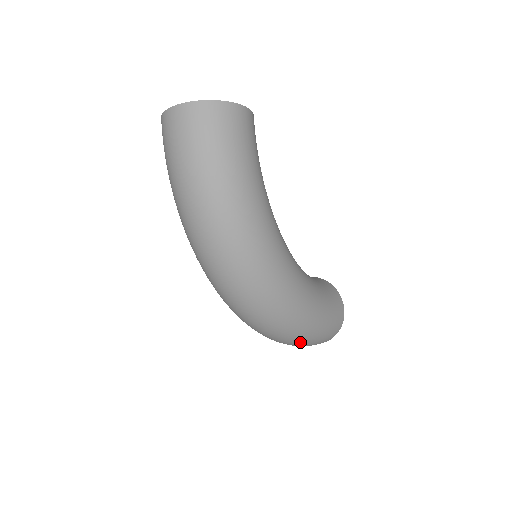
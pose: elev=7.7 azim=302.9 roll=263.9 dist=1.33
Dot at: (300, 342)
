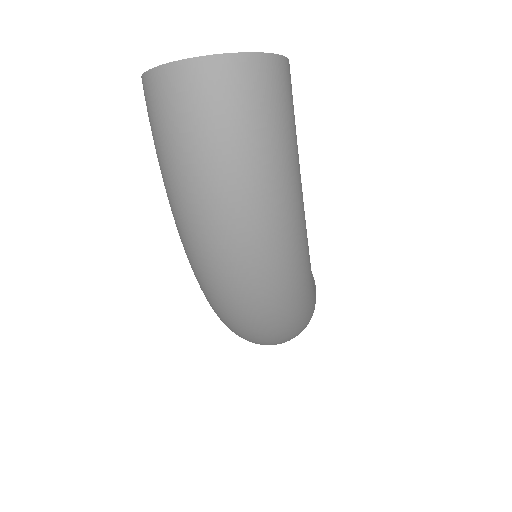
Dot at: occluded
